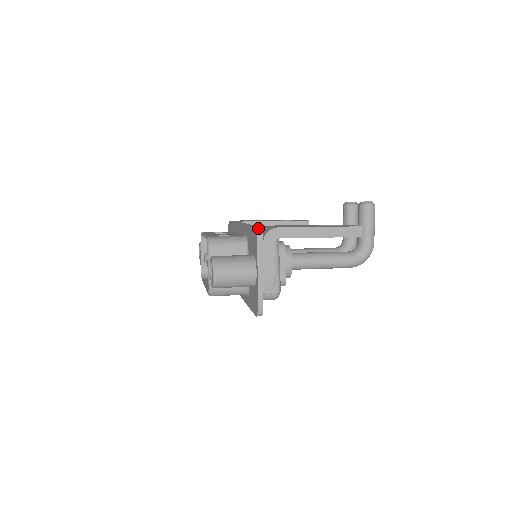
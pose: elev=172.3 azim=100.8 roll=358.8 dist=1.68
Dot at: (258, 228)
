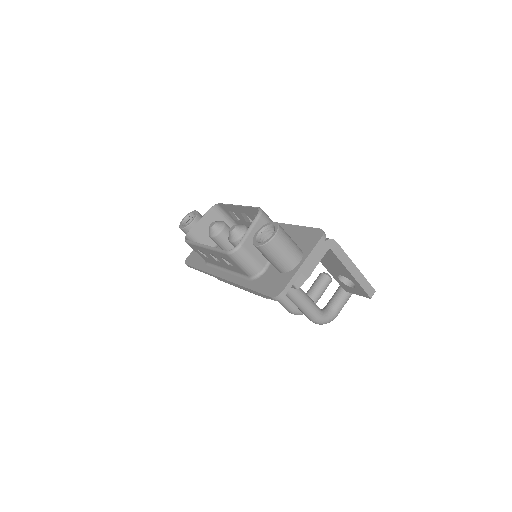
Dot at: occluded
